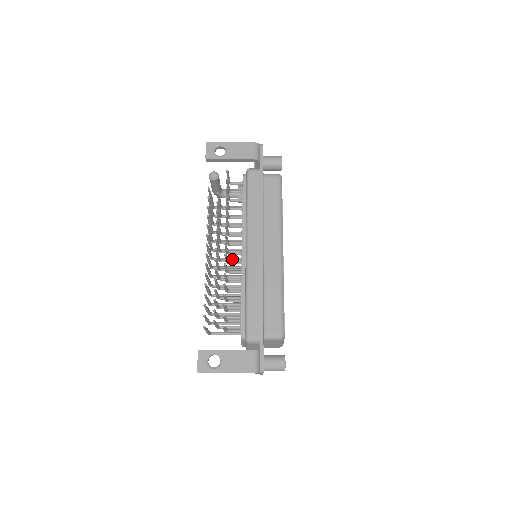
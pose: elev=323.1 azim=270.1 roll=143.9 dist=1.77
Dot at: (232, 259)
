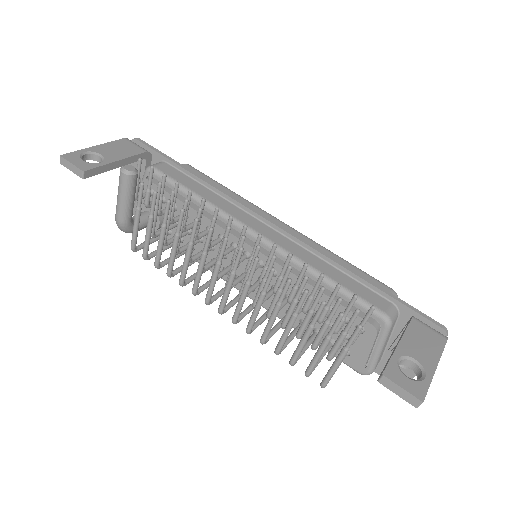
Dot at: (238, 276)
